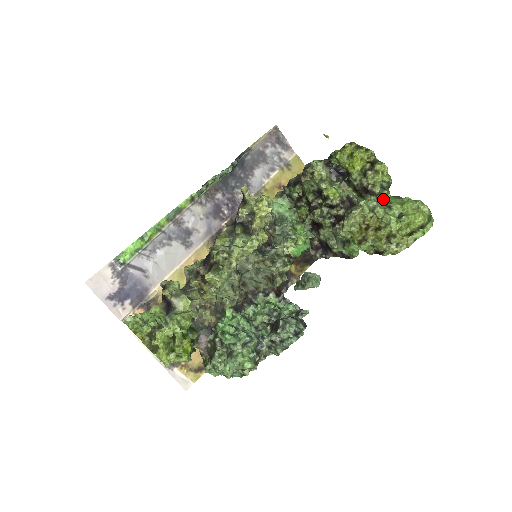
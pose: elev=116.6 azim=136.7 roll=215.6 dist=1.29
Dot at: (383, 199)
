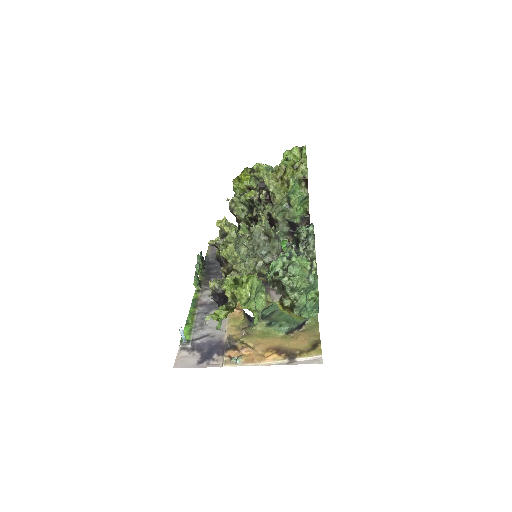
Dot at: occluded
